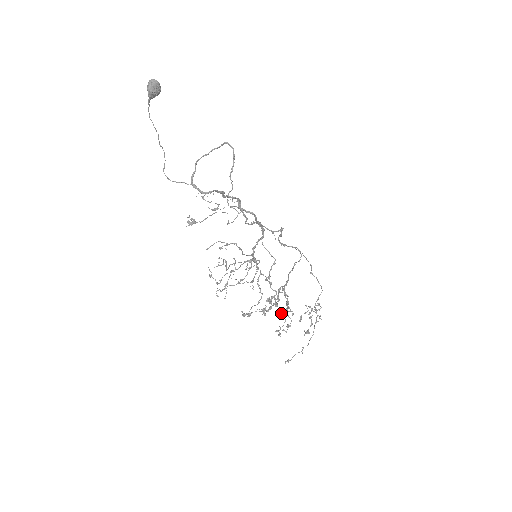
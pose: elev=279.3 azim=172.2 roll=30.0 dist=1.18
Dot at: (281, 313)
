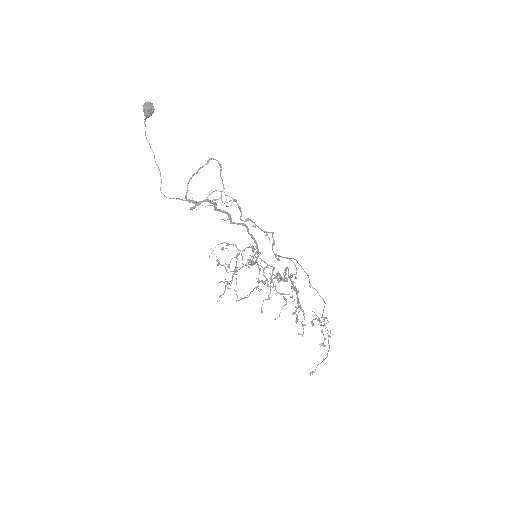
Dot at: (293, 287)
